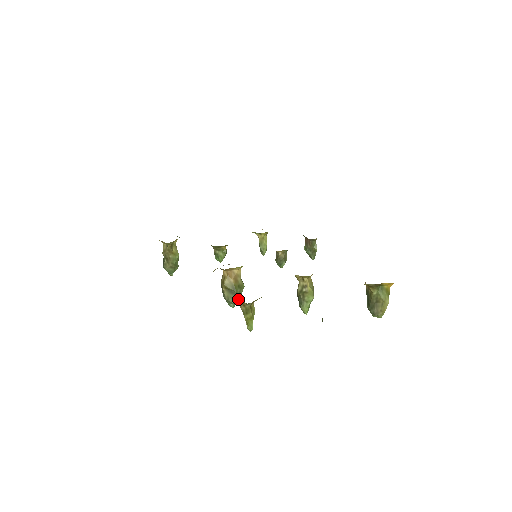
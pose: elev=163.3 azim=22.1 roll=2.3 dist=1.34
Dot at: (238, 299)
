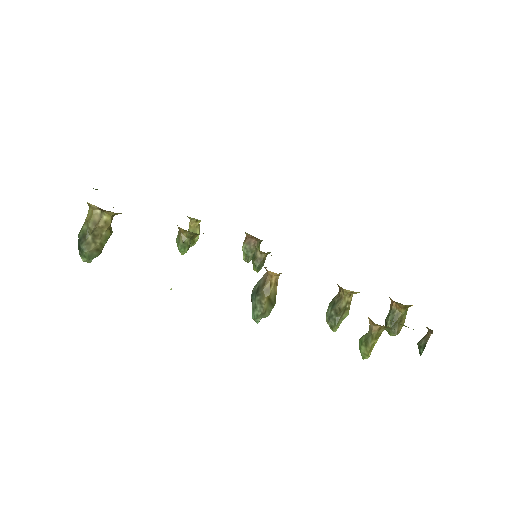
Dot at: occluded
